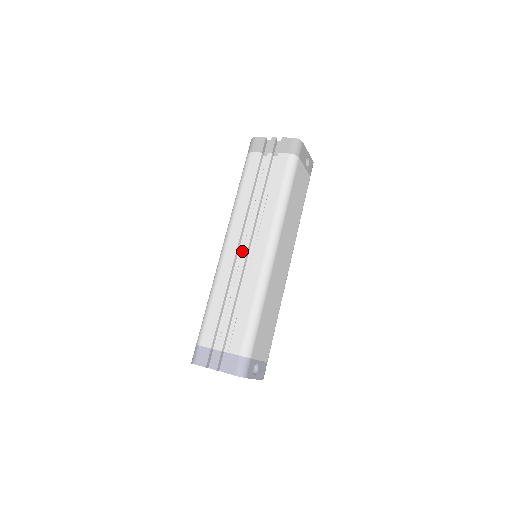
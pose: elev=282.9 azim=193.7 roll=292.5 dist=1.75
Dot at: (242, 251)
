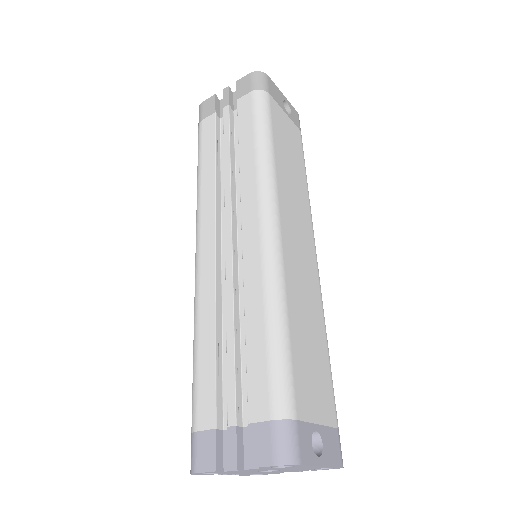
Dot at: occluded
